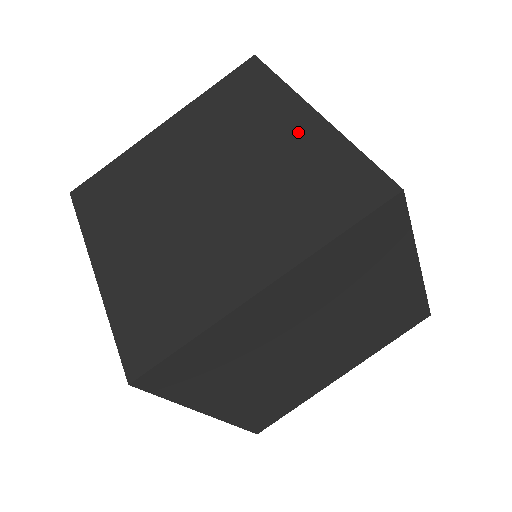
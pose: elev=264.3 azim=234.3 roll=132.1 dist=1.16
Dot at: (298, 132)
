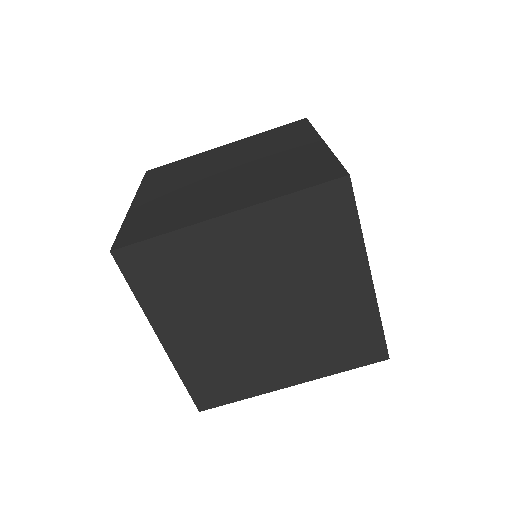
Dot at: (305, 149)
